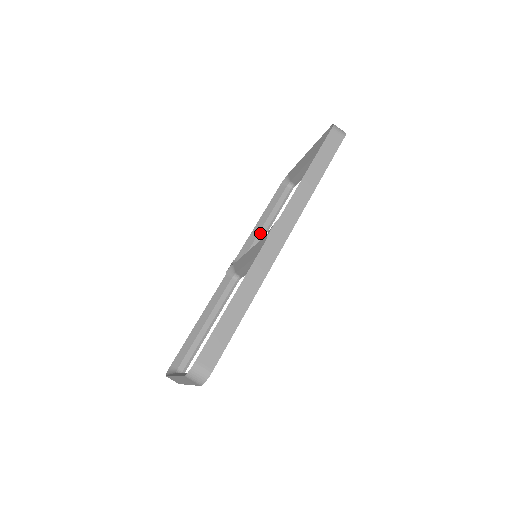
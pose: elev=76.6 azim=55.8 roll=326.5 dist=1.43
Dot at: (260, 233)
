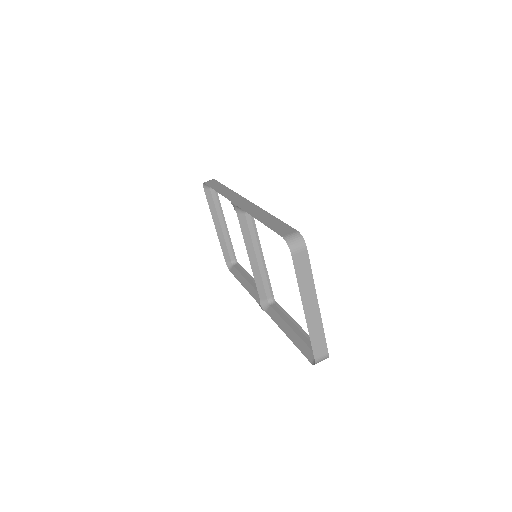
Dot at: (252, 284)
